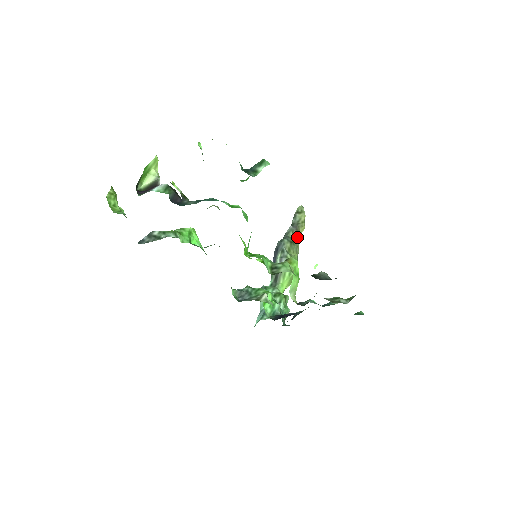
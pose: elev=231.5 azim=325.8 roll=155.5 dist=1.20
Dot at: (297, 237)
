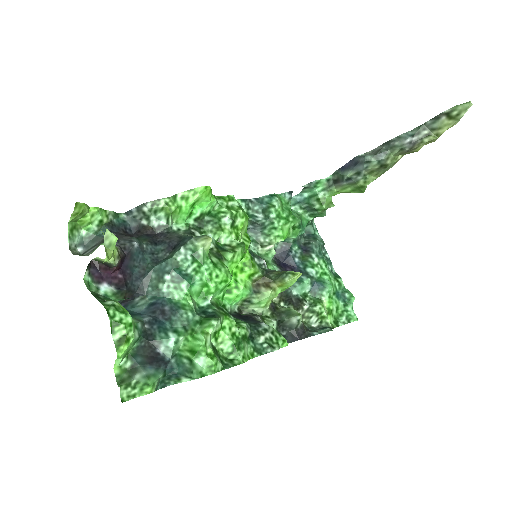
Dot at: (405, 153)
